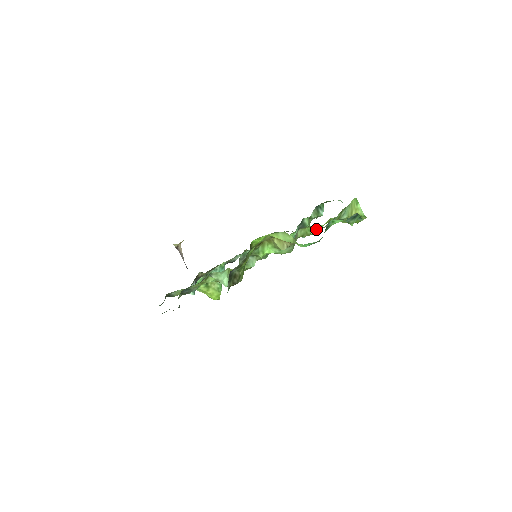
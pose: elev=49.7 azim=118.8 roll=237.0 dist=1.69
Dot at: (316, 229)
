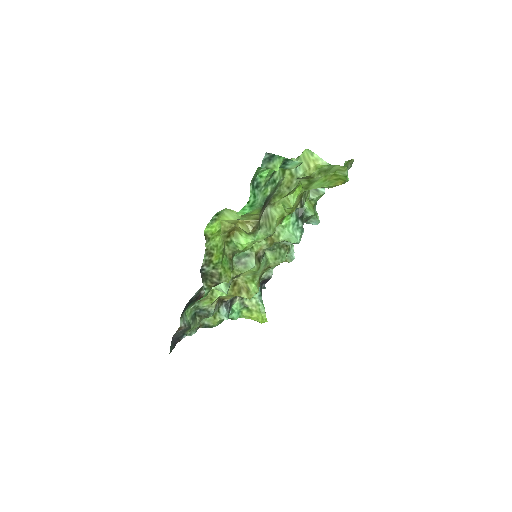
Dot at: (288, 201)
